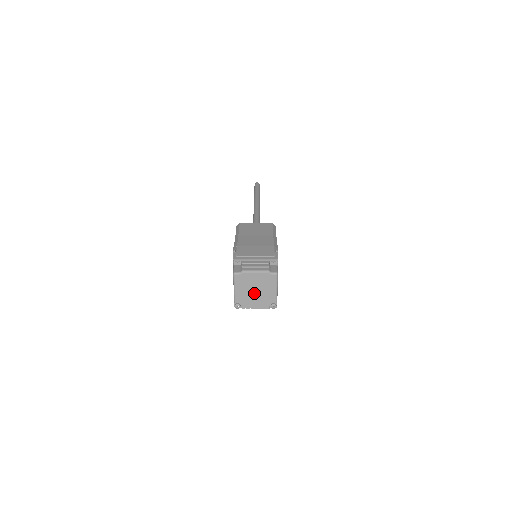
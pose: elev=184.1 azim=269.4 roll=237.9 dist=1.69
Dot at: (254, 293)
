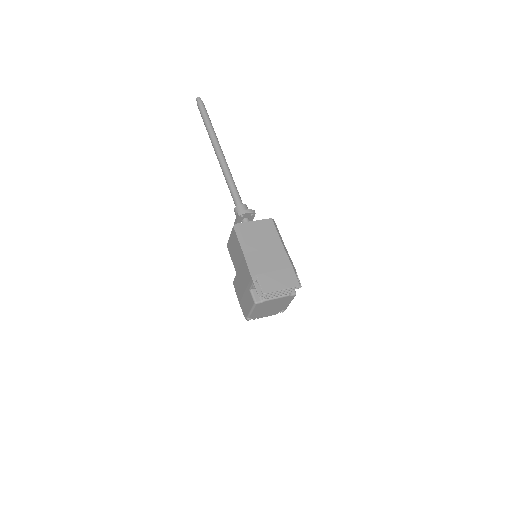
Dot at: (269, 309)
